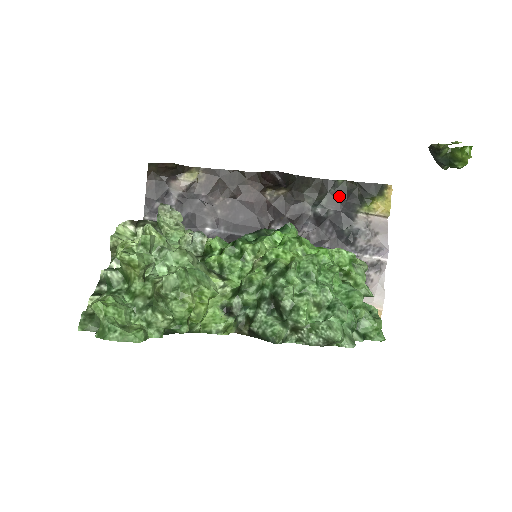
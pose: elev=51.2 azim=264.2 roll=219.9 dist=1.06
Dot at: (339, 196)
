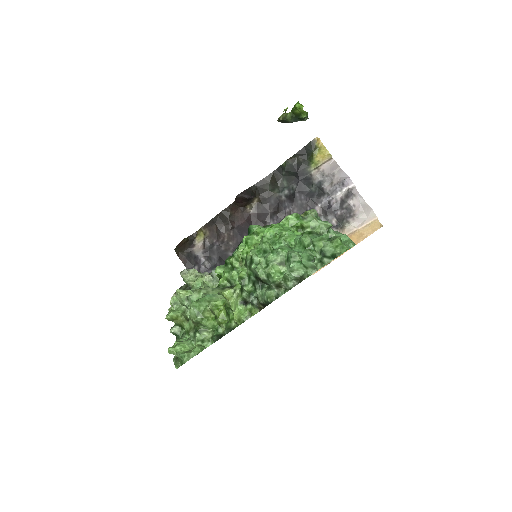
Dot at: (291, 173)
